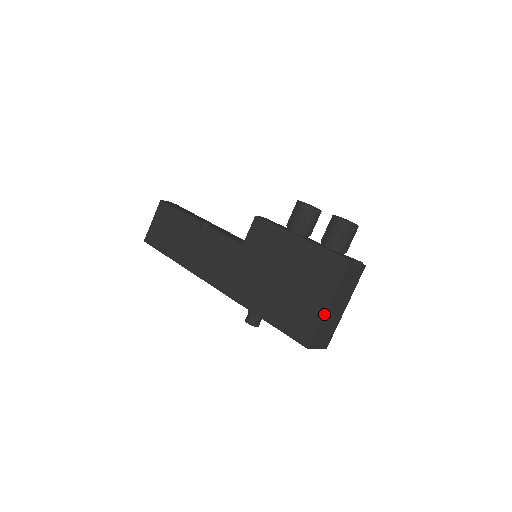
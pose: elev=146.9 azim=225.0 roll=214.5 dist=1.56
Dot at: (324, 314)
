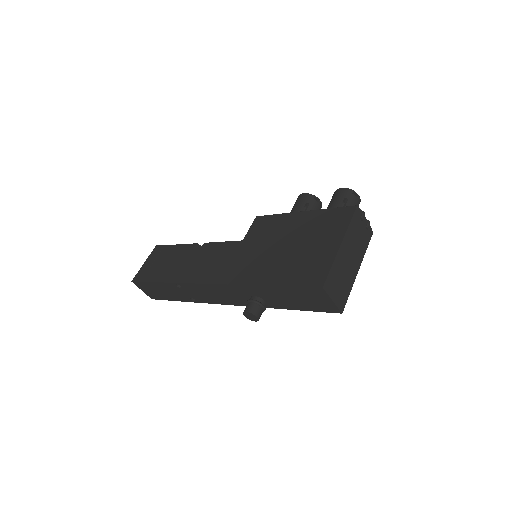
Dot at: (337, 252)
